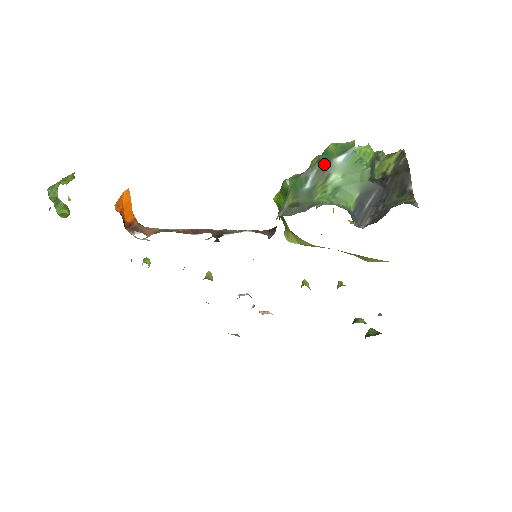
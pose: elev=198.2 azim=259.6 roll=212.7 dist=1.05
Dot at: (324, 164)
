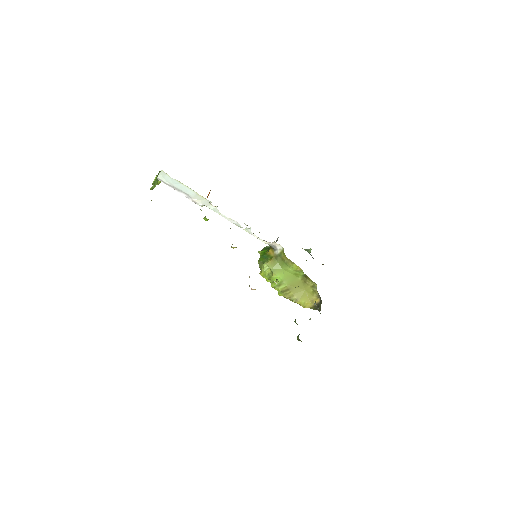
Dot at: occluded
